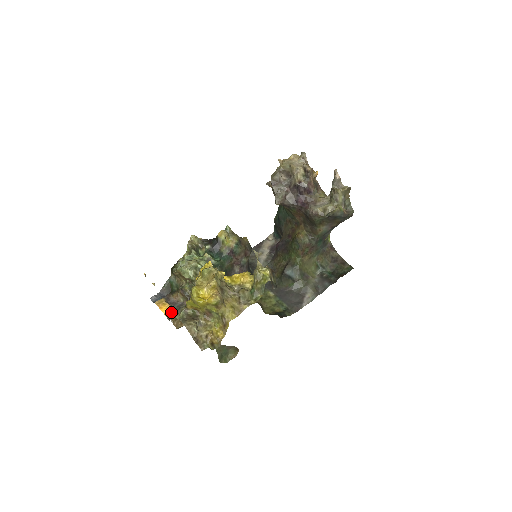
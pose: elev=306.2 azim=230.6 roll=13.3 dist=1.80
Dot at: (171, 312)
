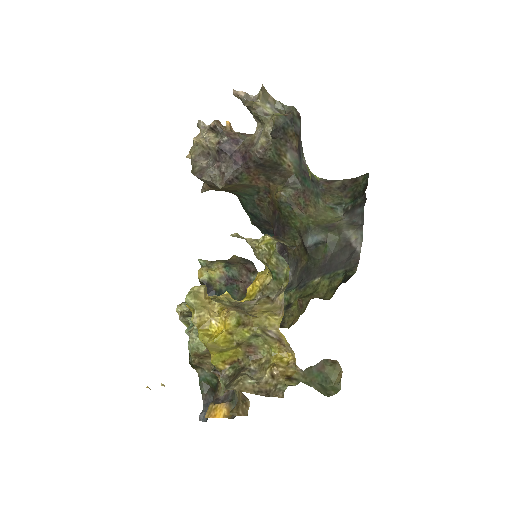
Dot at: (229, 408)
